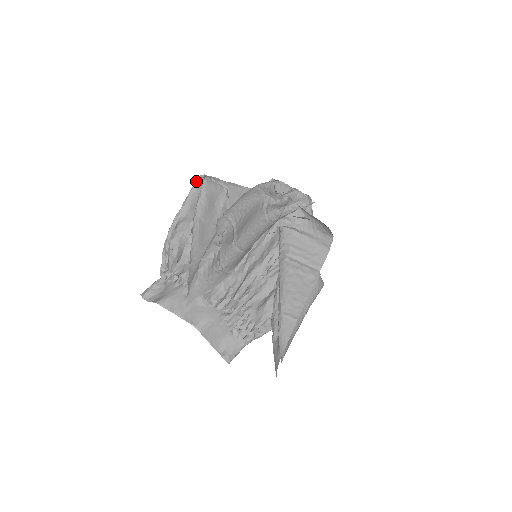
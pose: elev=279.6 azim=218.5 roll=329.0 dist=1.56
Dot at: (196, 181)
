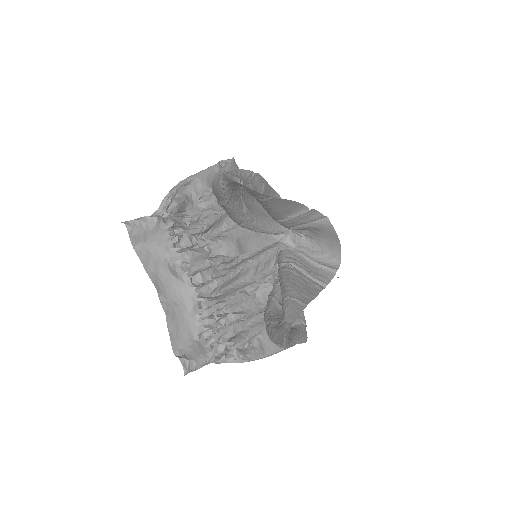
Dot at: (219, 163)
